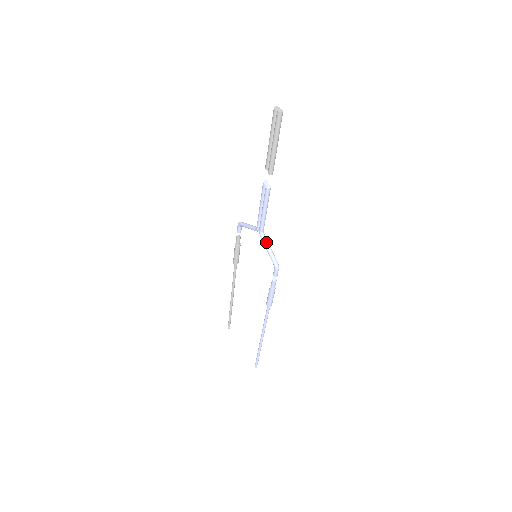
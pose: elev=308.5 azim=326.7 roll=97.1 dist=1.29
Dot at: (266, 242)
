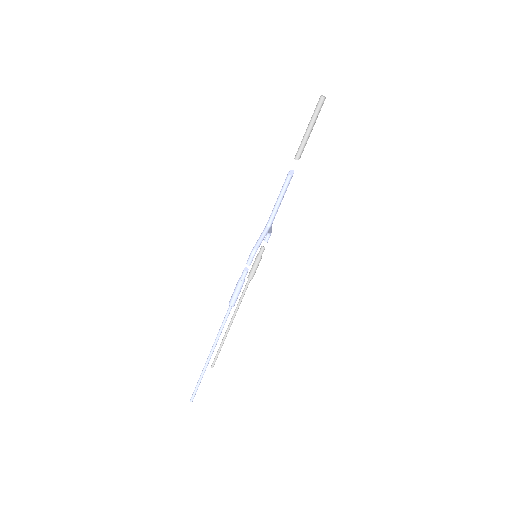
Dot at: (264, 232)
